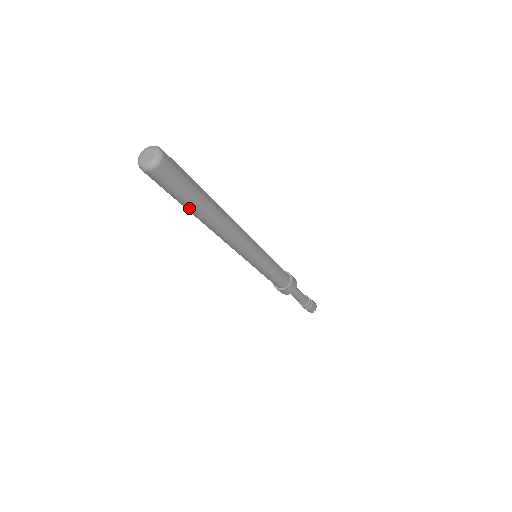
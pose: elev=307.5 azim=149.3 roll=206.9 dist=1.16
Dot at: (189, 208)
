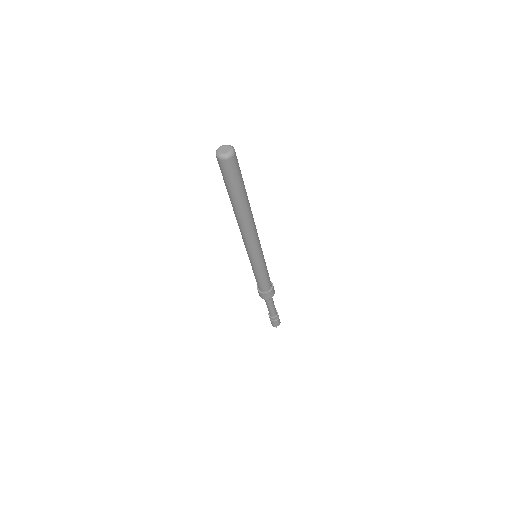
Dot at: (240, 195)
